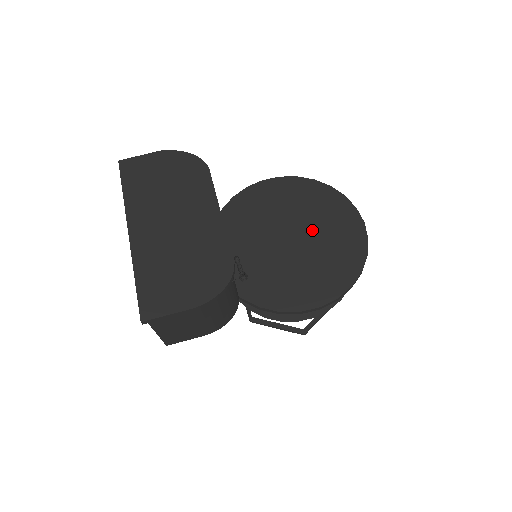
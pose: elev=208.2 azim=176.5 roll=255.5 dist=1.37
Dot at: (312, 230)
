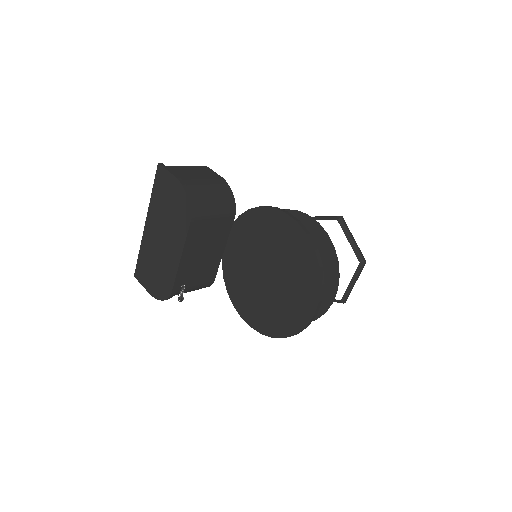
Dot at: (282, 284)
